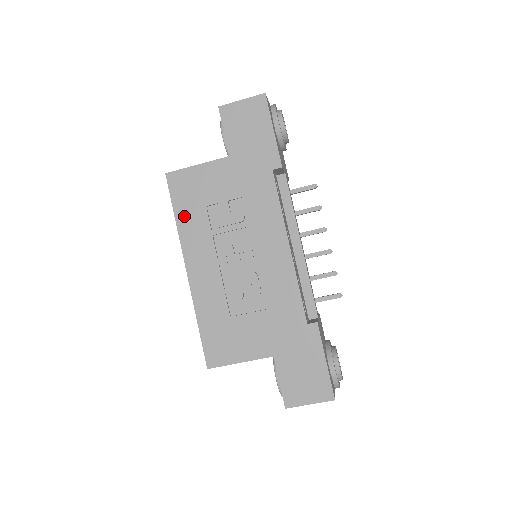
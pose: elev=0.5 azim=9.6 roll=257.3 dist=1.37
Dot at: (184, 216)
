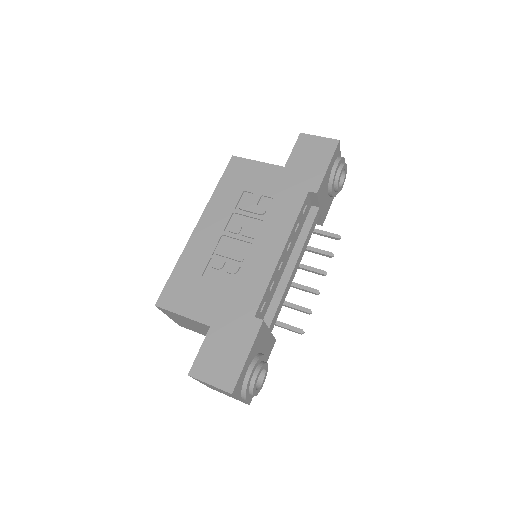
Dot at: (223, 189)
